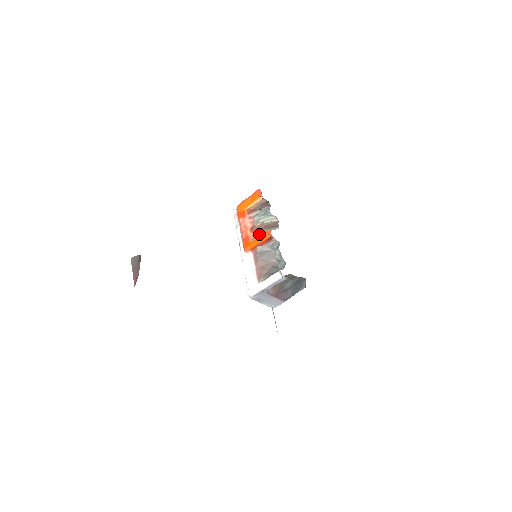
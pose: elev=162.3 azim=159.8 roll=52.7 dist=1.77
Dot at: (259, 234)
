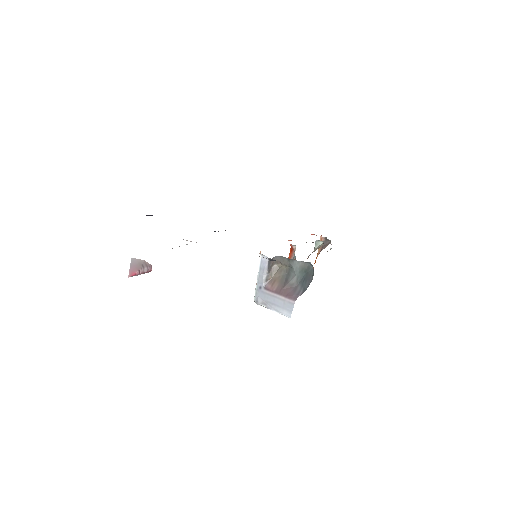
Dot at: occluded
